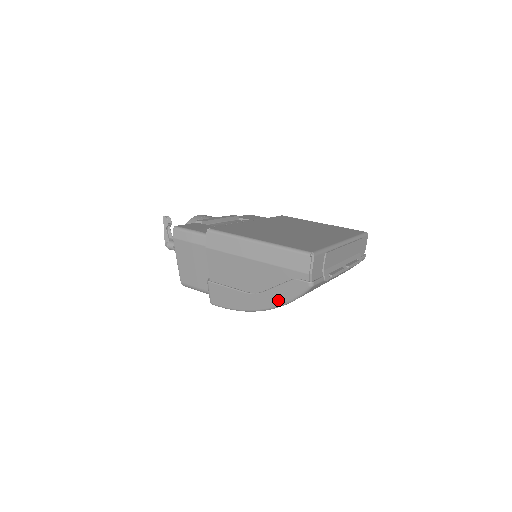
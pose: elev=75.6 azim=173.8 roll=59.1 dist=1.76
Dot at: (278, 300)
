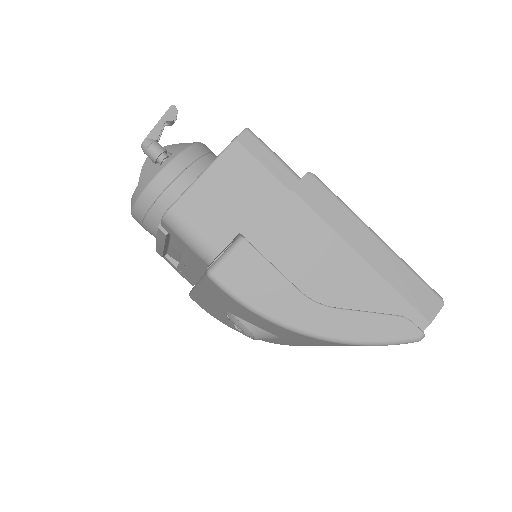
Dot at: (350, 332)
